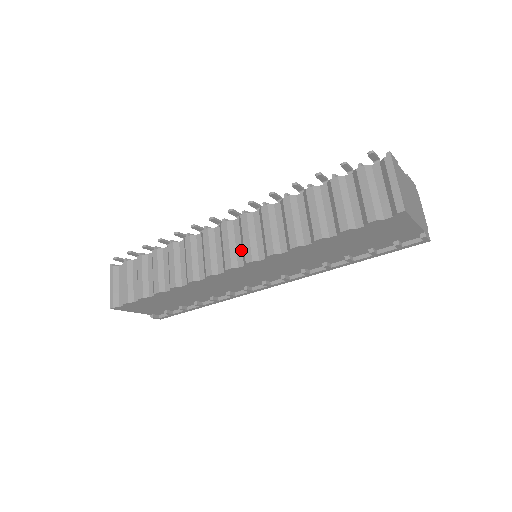
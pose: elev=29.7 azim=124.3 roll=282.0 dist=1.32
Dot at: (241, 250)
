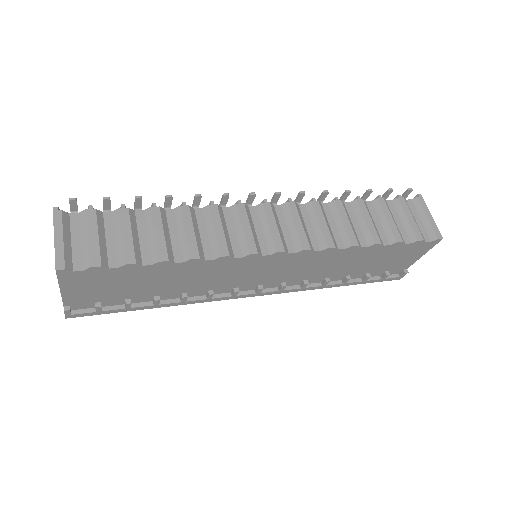
Dot at: (290, 236)
